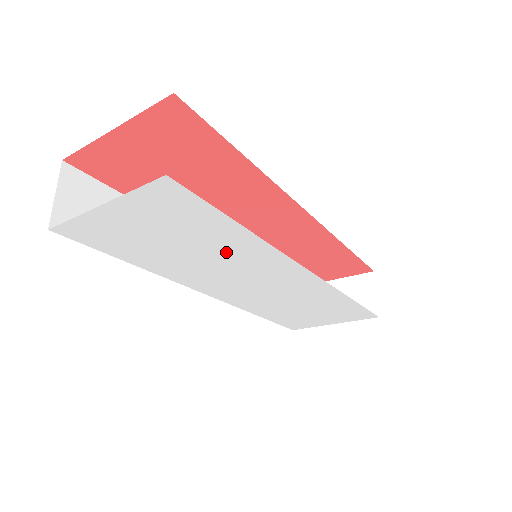
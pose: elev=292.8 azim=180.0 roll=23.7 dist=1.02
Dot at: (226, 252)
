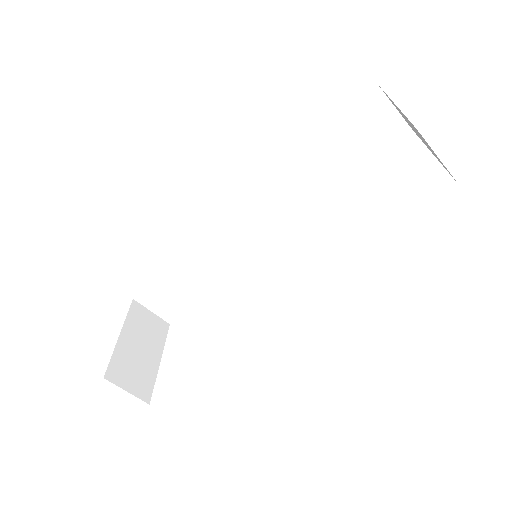
Dot at: occluded
